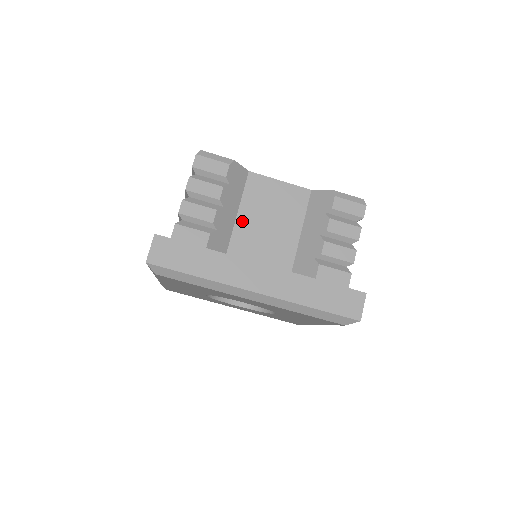
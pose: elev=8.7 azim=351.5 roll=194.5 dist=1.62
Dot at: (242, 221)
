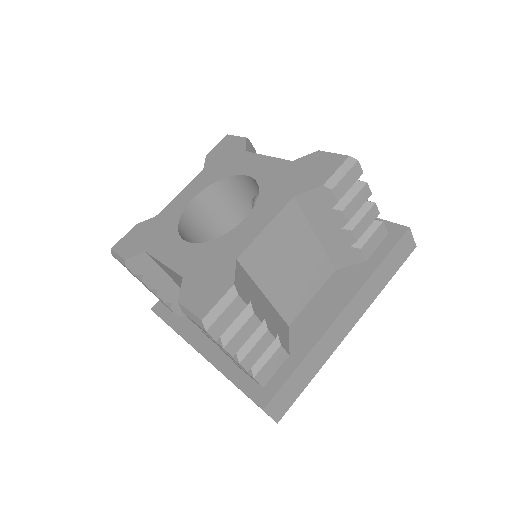
Dot at: (273, 293)
